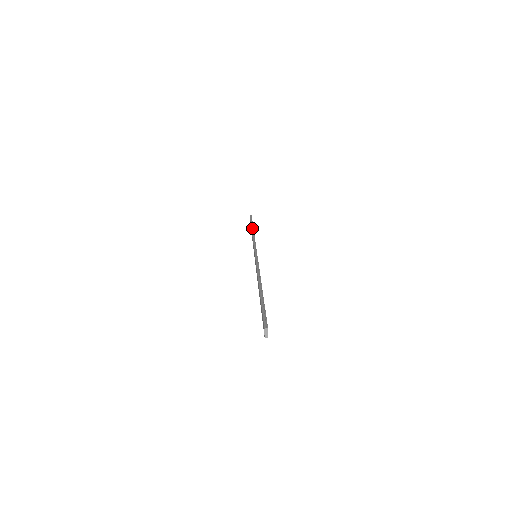
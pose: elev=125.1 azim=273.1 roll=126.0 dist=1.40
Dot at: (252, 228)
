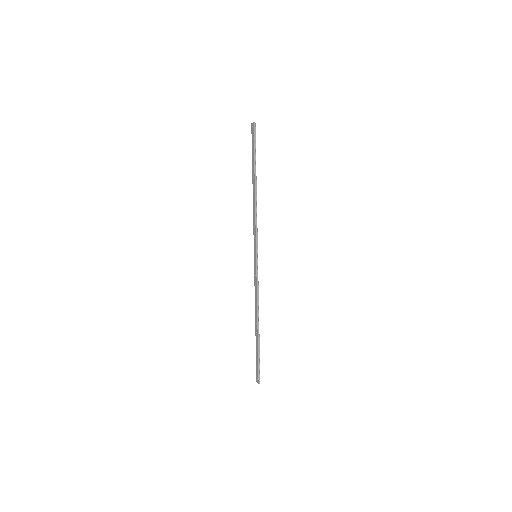
Dot at: (256, 329)
